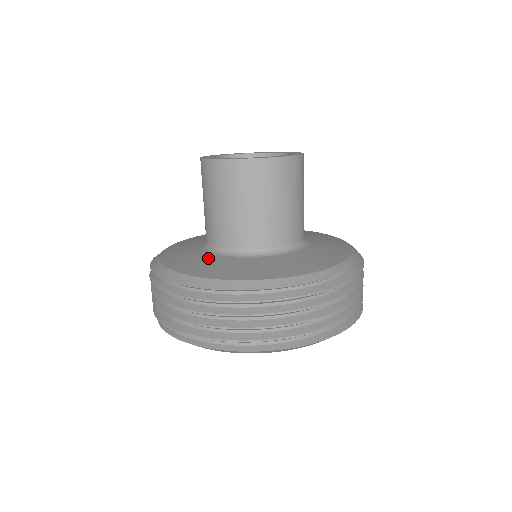
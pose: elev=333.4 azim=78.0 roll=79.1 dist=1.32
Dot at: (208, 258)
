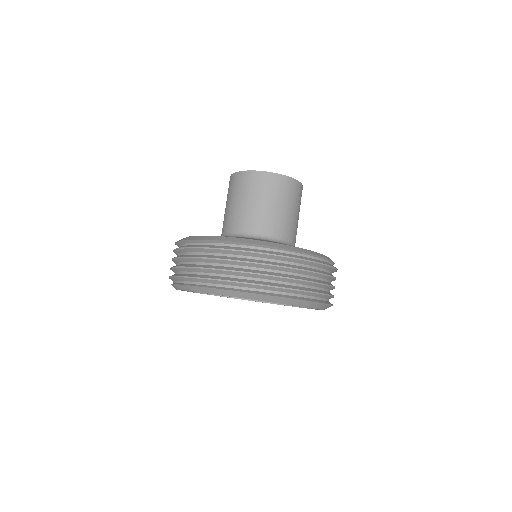
Dot at: (241, 237)
